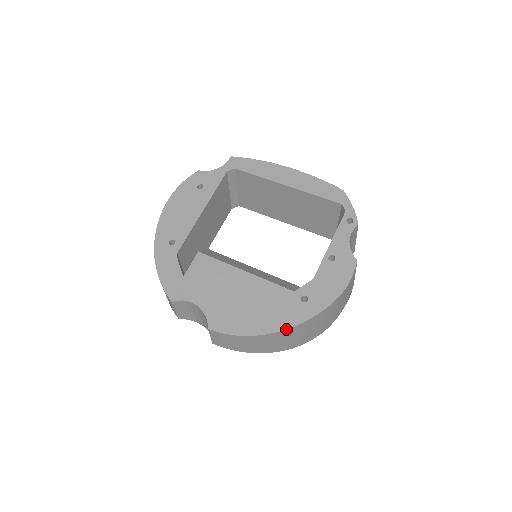
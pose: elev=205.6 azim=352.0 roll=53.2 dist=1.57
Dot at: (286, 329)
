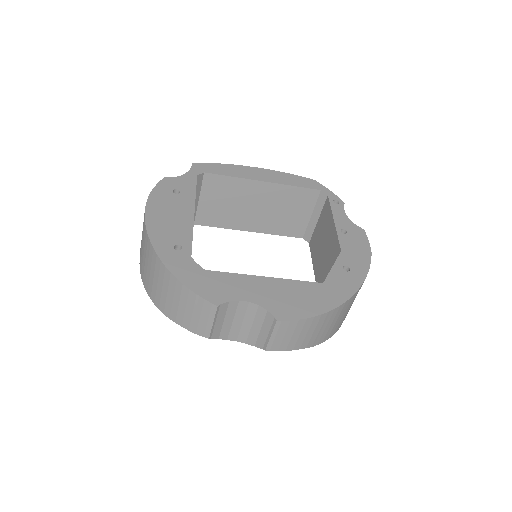
Dot at: (350, 298)
